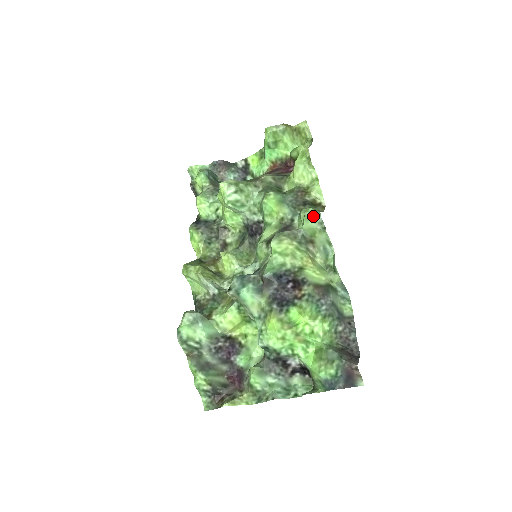
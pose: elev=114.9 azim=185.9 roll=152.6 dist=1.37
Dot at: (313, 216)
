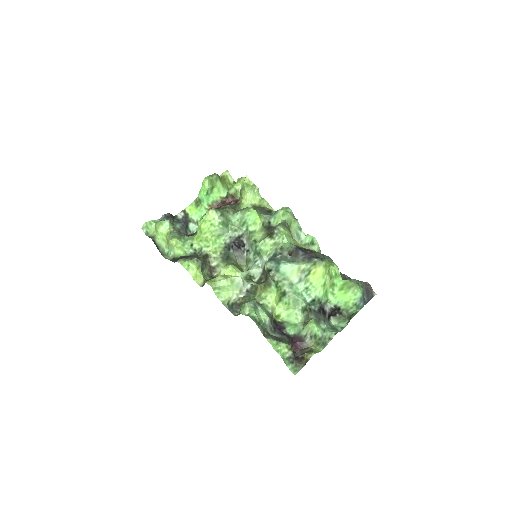
Dot at: (289, 211)
